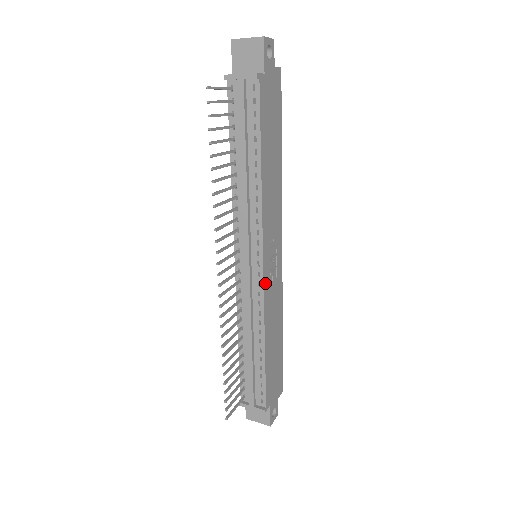
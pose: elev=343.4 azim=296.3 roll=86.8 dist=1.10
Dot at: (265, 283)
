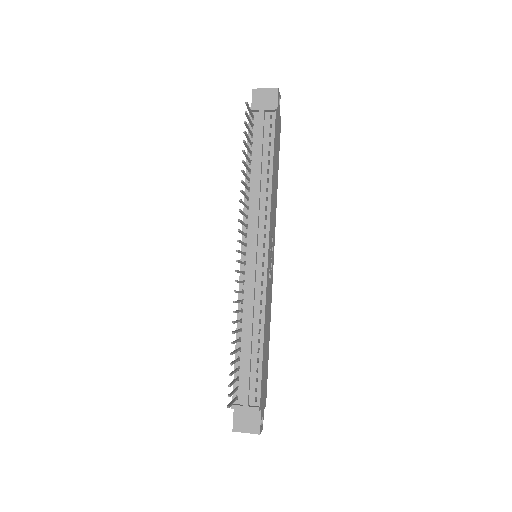
Dot at: (267, 274)
